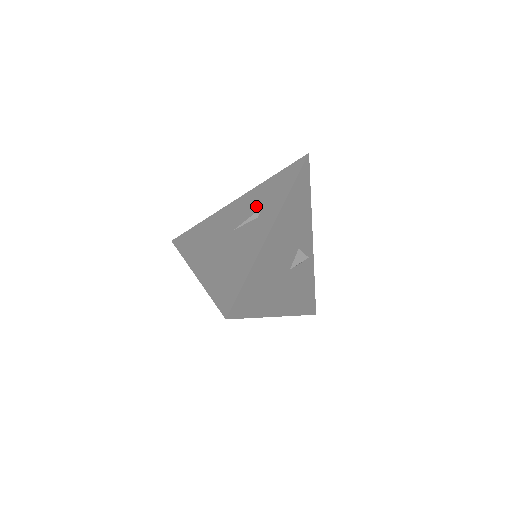
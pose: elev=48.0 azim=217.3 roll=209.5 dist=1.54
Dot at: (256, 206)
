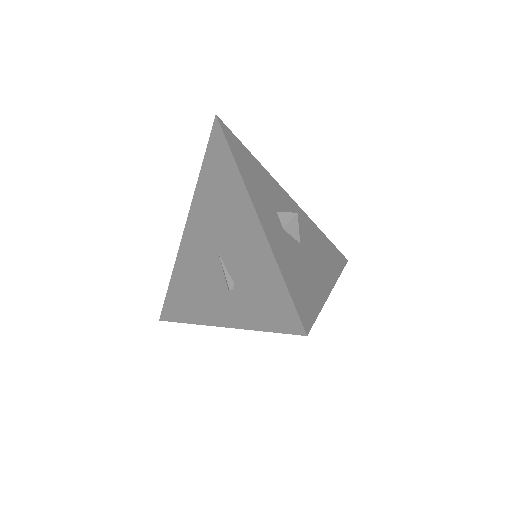
Dot at: (241, 274)
